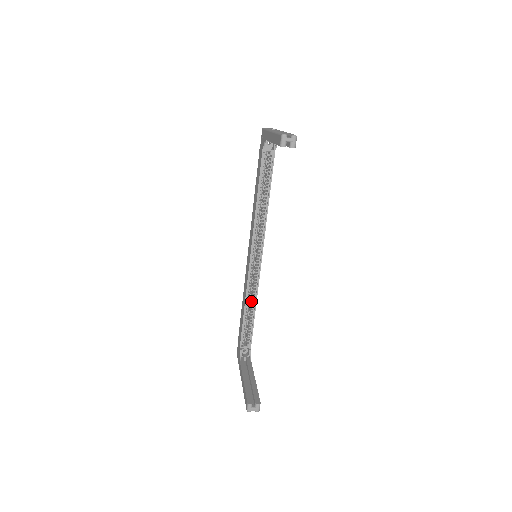
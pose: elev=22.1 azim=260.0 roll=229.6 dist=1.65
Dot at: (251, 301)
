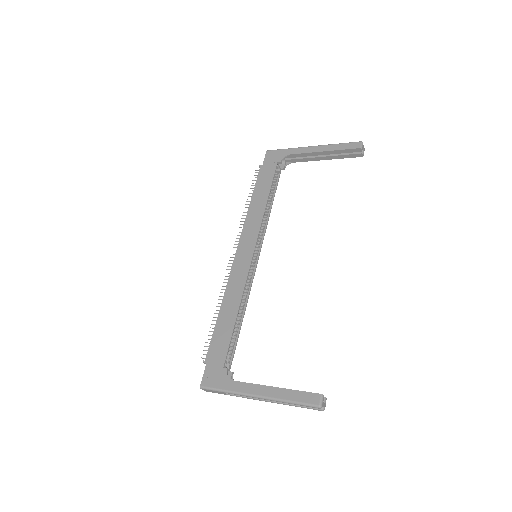
Dot at: (240, 308)
